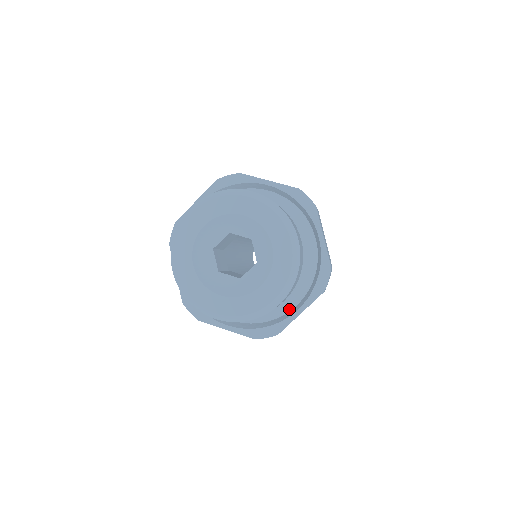
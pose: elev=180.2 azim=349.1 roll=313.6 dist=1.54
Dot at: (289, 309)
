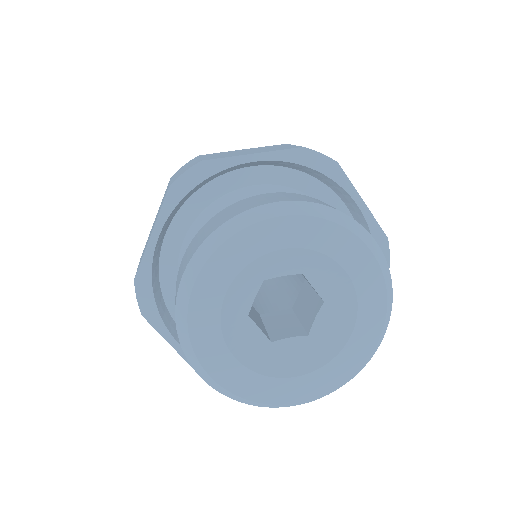
Dot at: occluded
